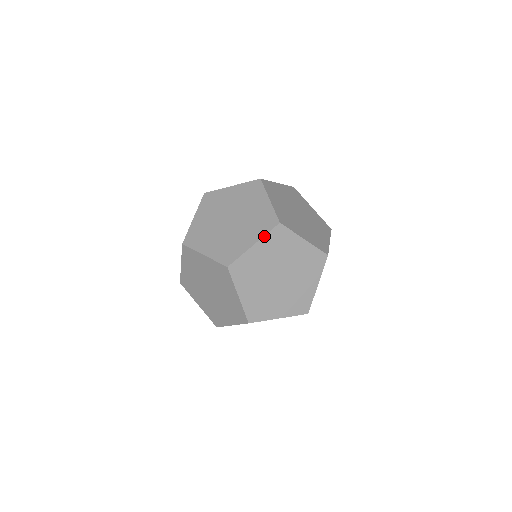
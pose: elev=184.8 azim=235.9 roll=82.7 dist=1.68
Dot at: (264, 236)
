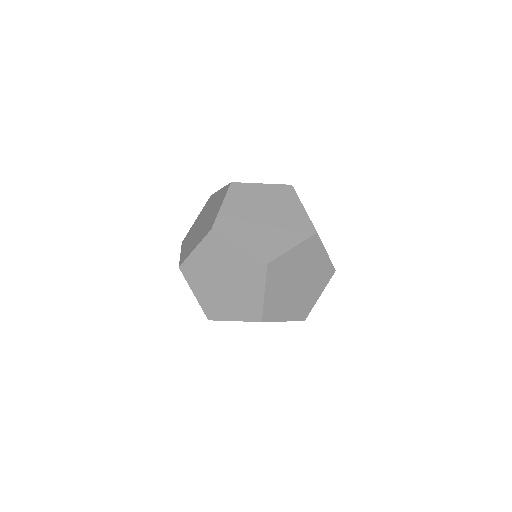
Dot at: (303, 241)
